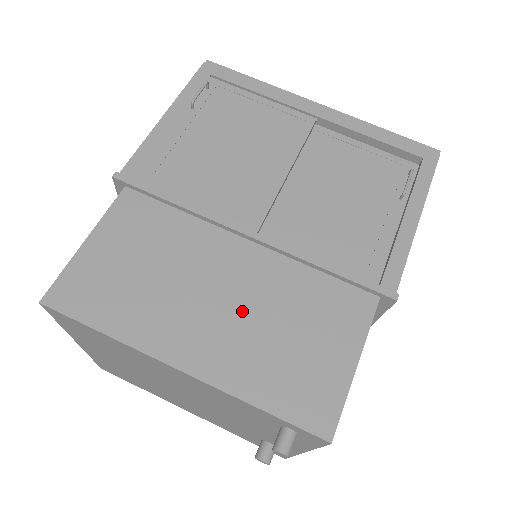
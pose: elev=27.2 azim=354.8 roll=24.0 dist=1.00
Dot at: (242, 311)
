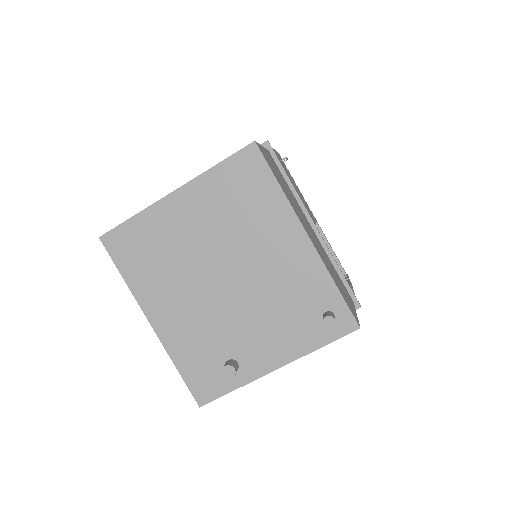
Dot at: (319, 246)
